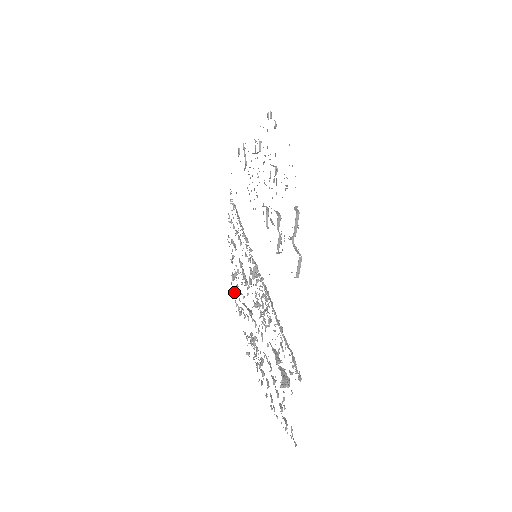
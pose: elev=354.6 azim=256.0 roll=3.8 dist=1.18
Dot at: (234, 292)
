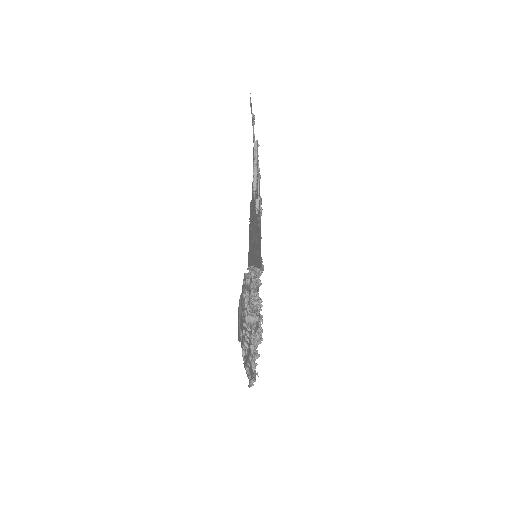
Dot at: (257, 343)
